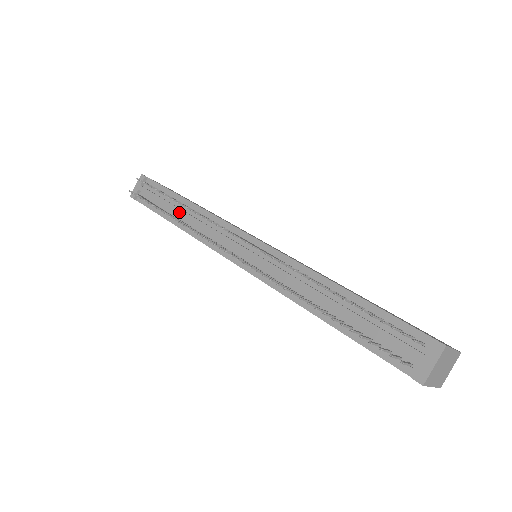
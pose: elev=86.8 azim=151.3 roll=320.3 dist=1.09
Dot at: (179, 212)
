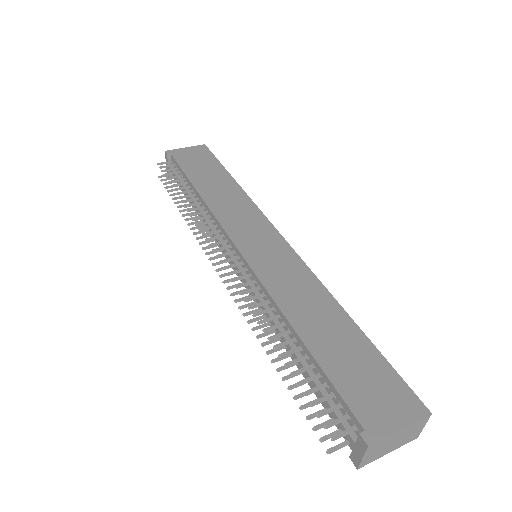
Dot at: occluded
